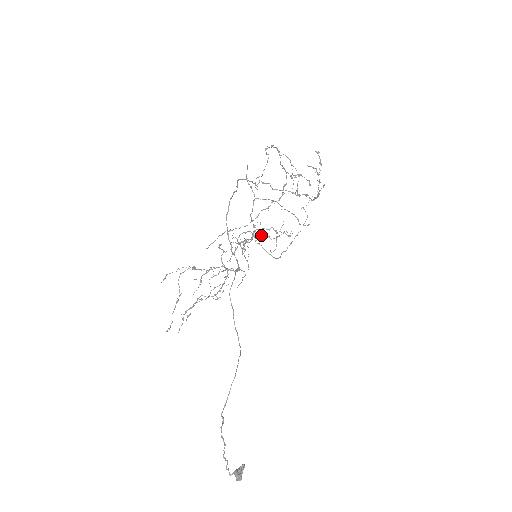
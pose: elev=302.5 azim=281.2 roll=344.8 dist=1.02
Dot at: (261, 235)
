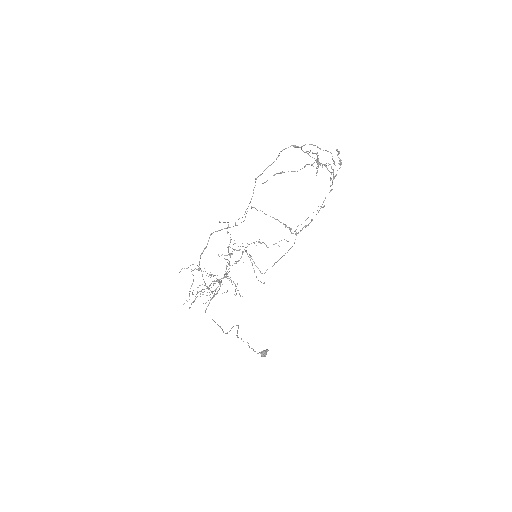
Dot at: (259, 242)
